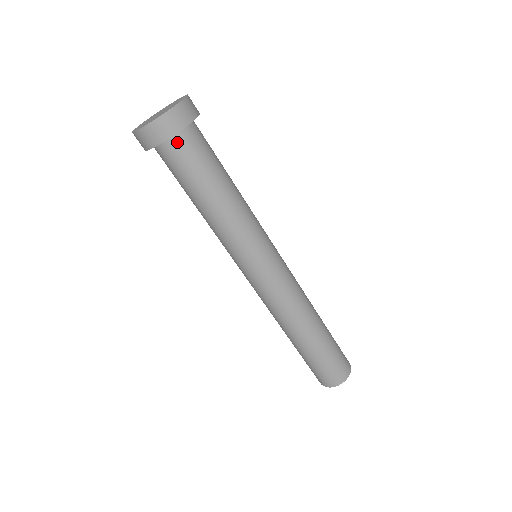
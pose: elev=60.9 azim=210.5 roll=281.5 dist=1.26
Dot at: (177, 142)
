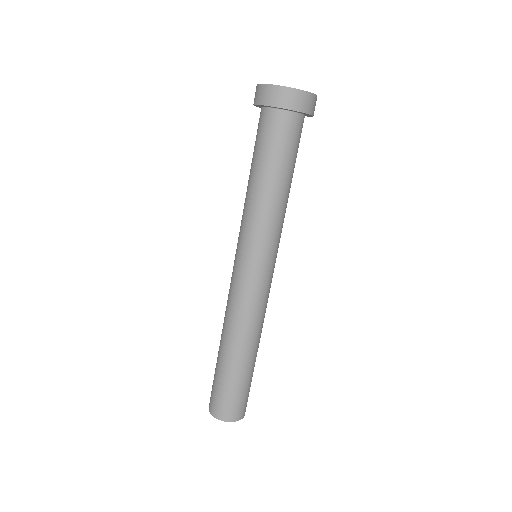
Dot at: (284, 117)
